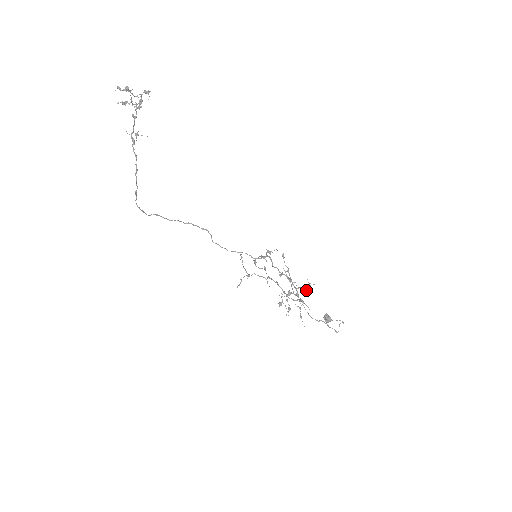
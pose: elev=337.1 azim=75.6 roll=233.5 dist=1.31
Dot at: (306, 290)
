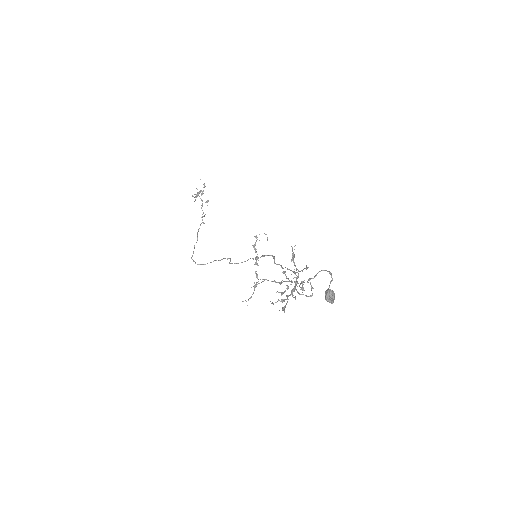
Dot at: (291, 260)
